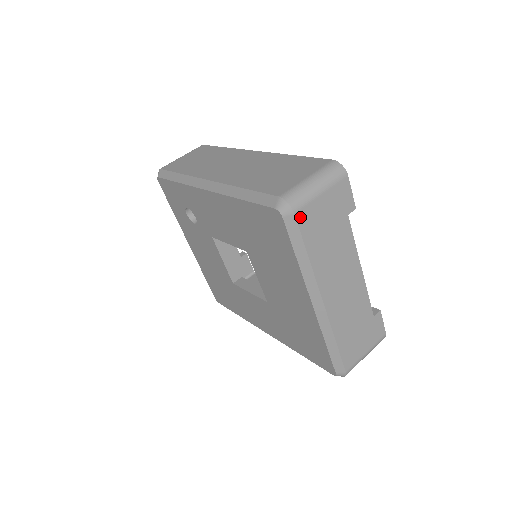
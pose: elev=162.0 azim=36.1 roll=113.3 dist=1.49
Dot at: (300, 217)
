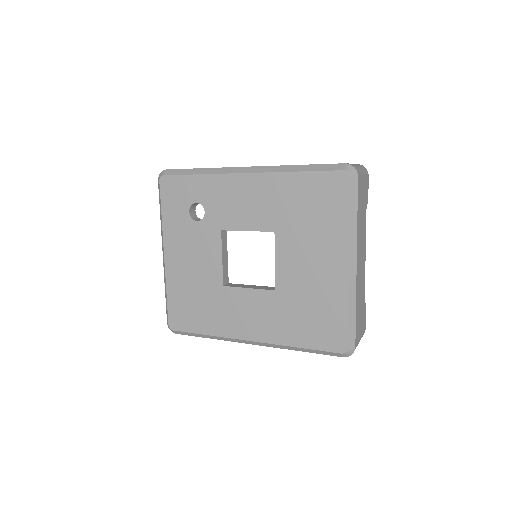
Dot at: (358, 182)
